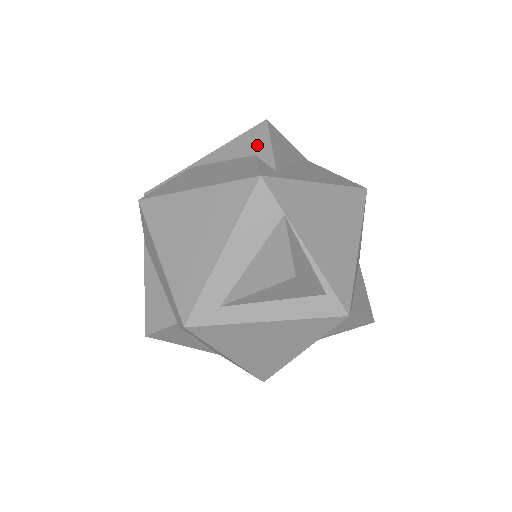
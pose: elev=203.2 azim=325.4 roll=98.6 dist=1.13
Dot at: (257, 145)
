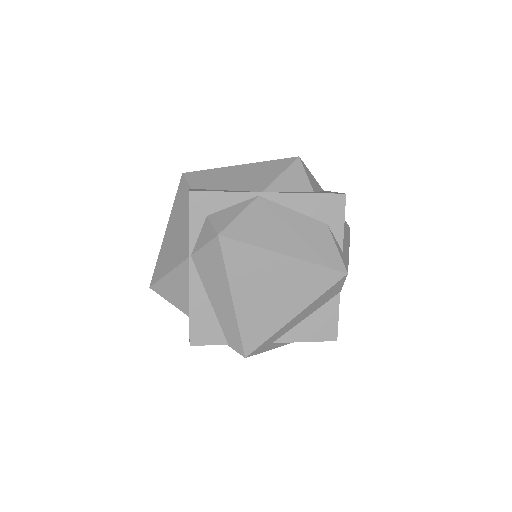
Dot at: (332, 216)
